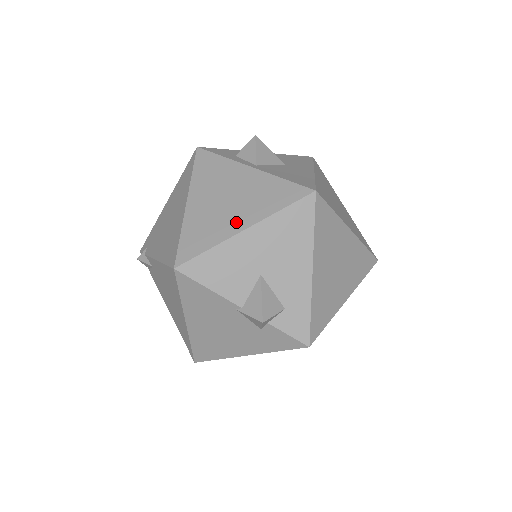
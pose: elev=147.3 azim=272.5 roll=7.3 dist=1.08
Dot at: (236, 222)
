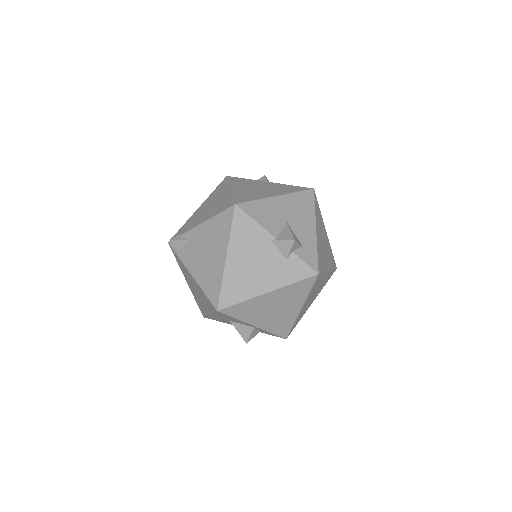
Dot at: (270, 194)
